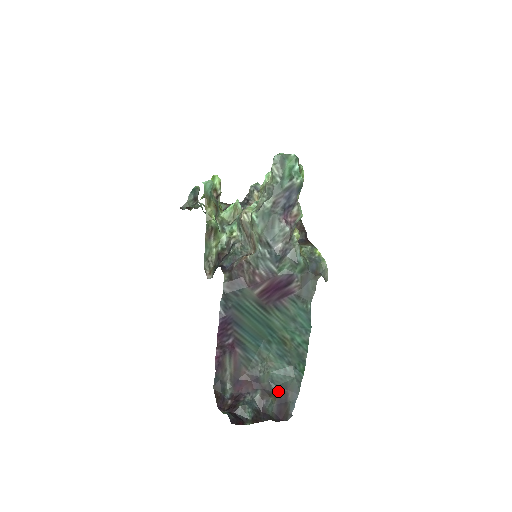
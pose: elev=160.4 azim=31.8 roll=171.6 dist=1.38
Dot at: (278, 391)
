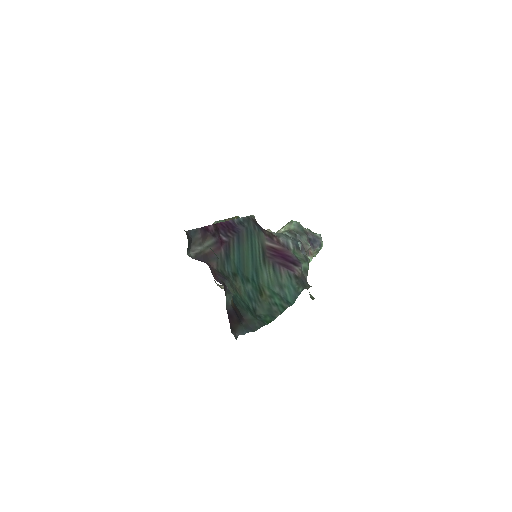
Dot at: (236, 307)
